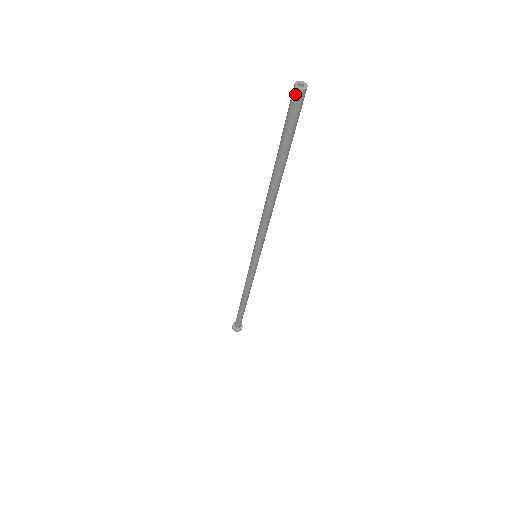
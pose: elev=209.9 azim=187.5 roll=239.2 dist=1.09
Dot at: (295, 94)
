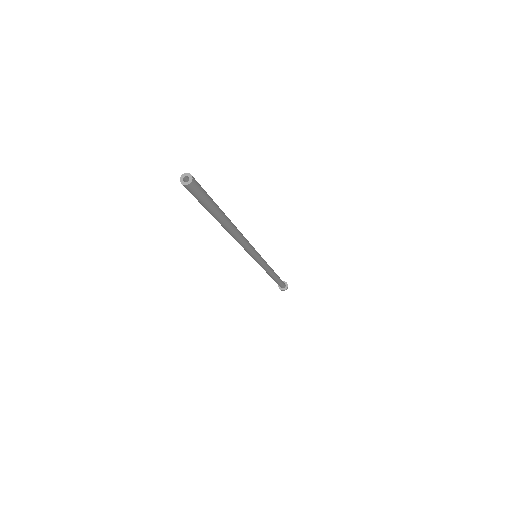
Dot at: (189, 188)
